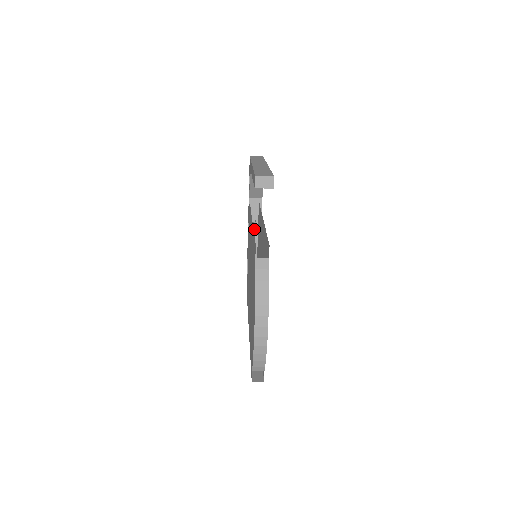
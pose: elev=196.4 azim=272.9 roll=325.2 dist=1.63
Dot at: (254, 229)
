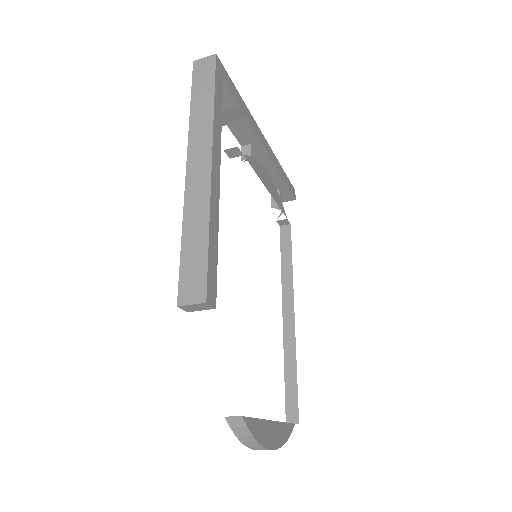
Dot at: (254, 150)
